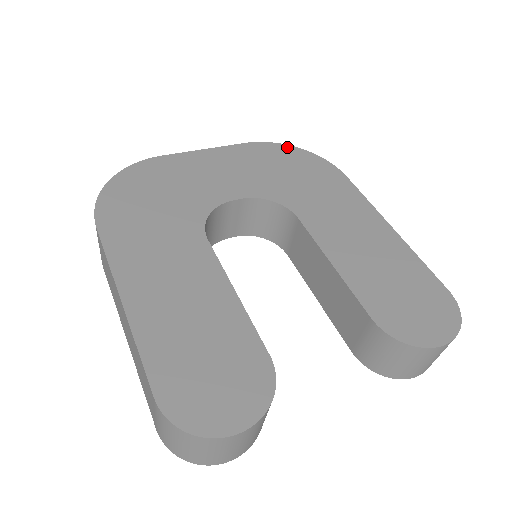
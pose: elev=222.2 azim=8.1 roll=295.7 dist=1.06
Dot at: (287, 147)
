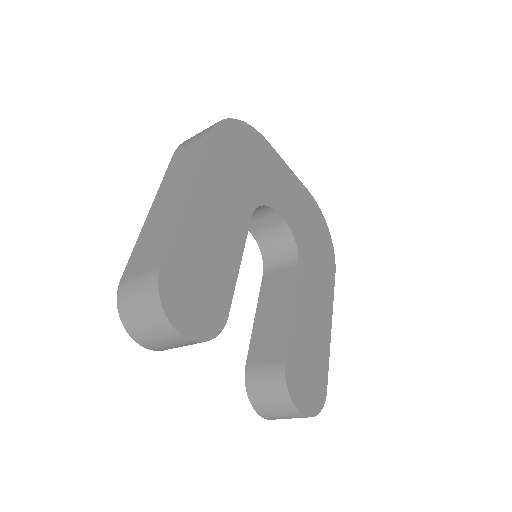
Dot at: (324, 221)
